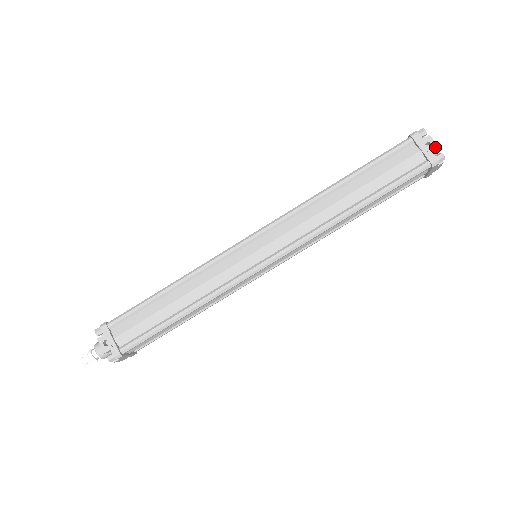
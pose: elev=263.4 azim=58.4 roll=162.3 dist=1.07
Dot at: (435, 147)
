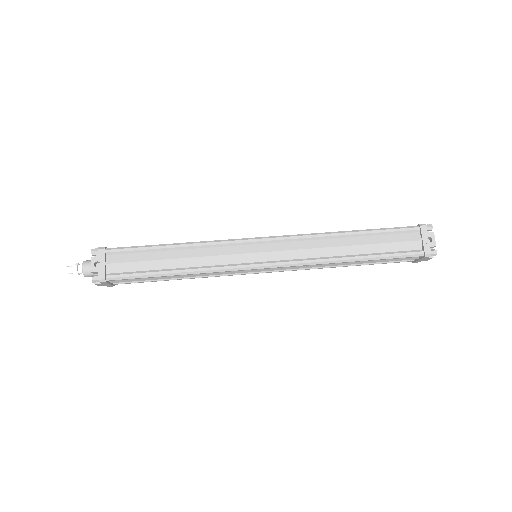
Dot at: (433, 243)
